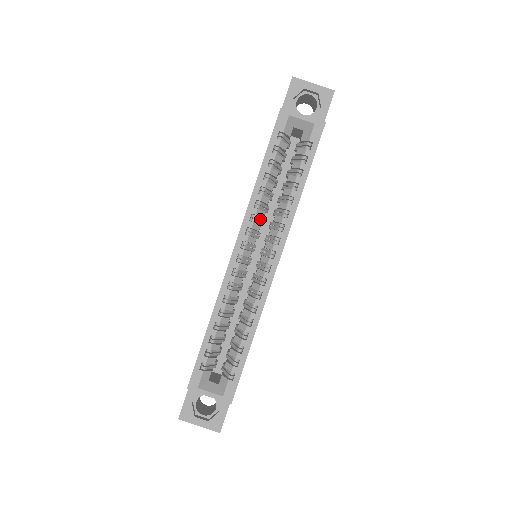
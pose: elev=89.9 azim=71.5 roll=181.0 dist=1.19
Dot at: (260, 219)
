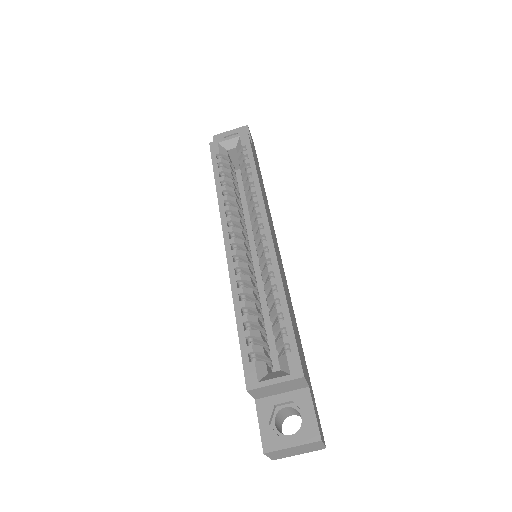
Dot at: occluded
